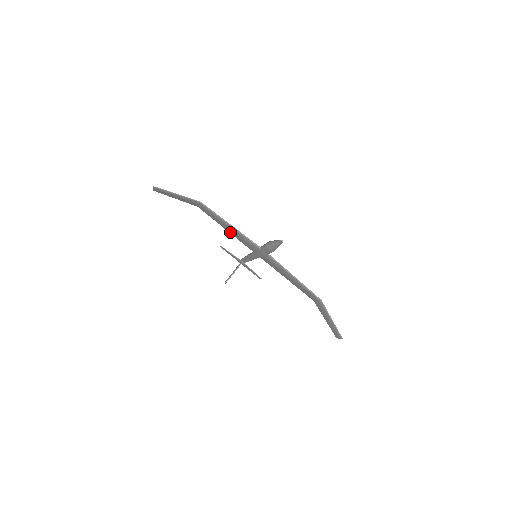
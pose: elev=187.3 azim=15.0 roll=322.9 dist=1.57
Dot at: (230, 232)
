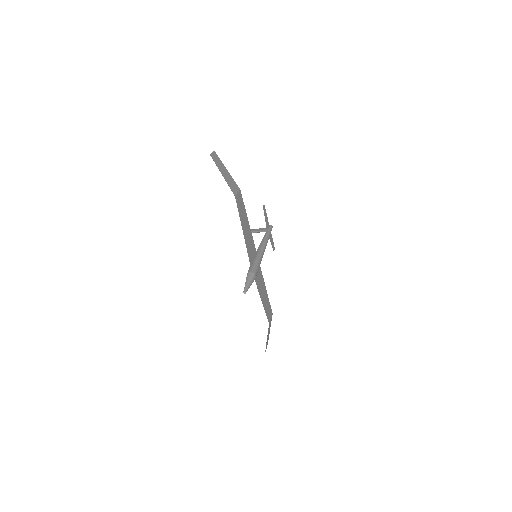
Dot at: (248, 227)
